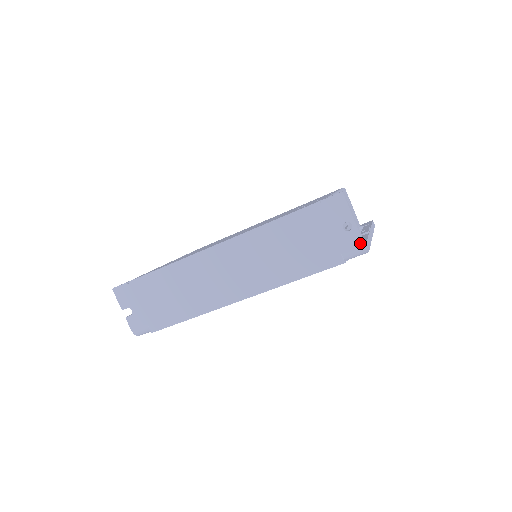
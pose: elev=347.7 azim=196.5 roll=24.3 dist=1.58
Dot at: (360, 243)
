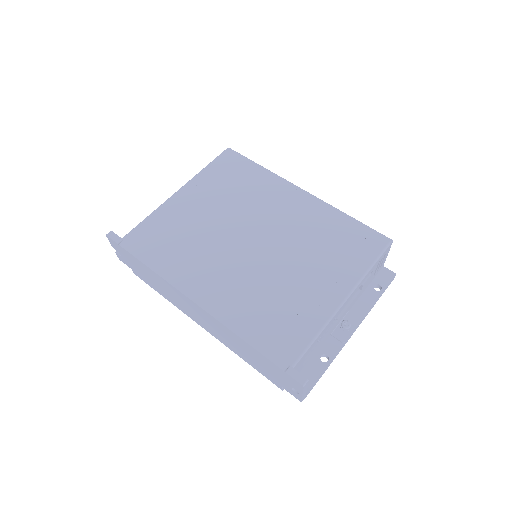
Dot at: (299, 400)
